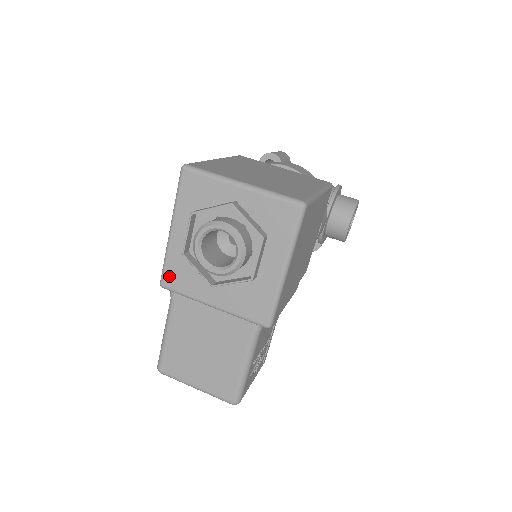
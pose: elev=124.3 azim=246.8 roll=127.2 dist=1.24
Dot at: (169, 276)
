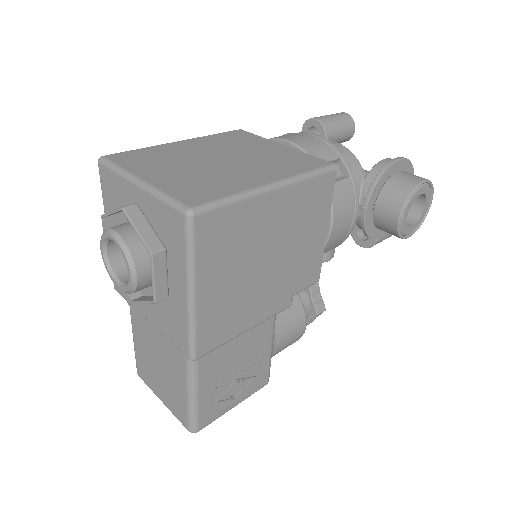
Dot at: occluded
